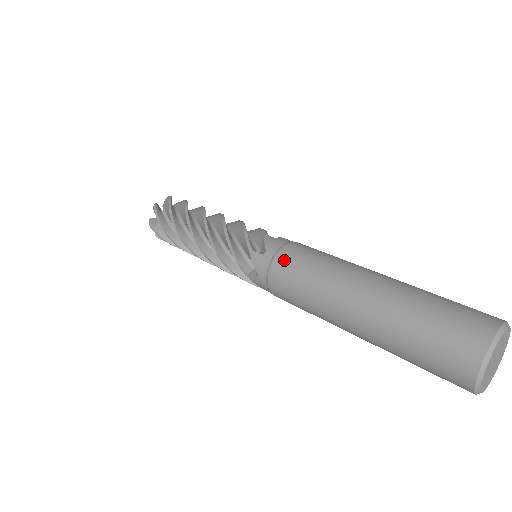
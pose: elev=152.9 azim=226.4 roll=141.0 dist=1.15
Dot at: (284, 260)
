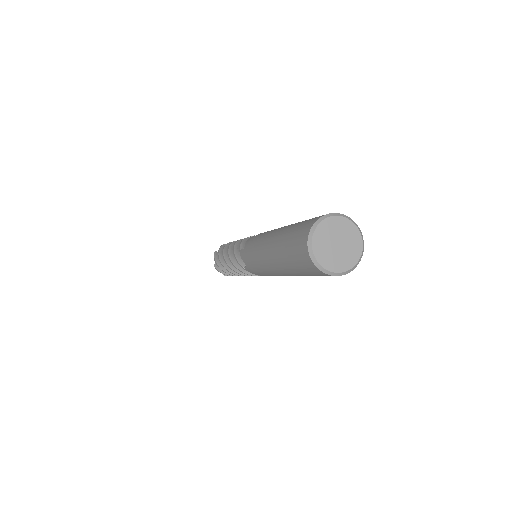
Dot at: occluded
